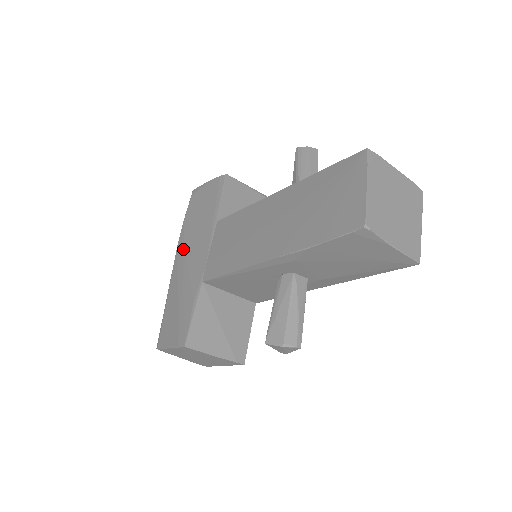
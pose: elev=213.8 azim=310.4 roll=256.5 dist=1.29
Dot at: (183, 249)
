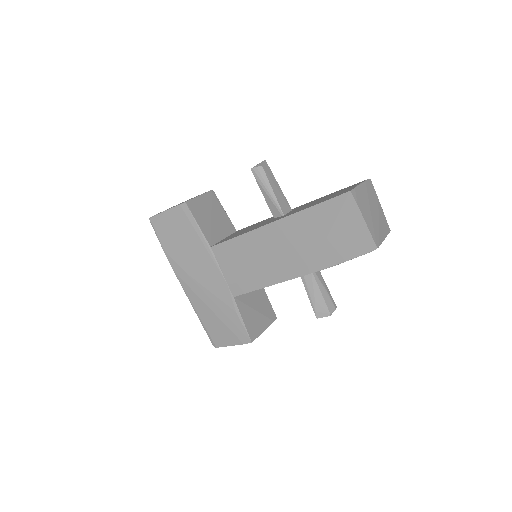
Dot at: (186, 275)
